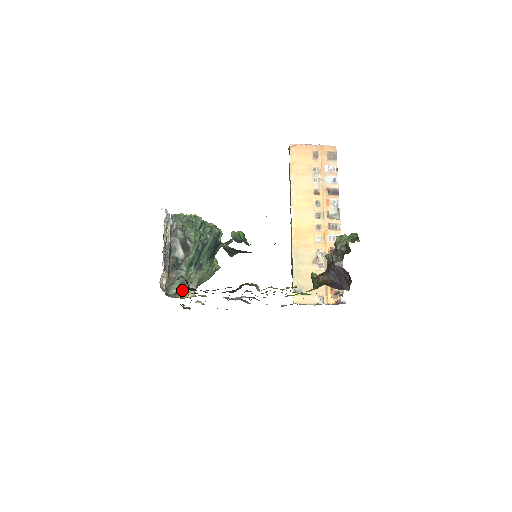
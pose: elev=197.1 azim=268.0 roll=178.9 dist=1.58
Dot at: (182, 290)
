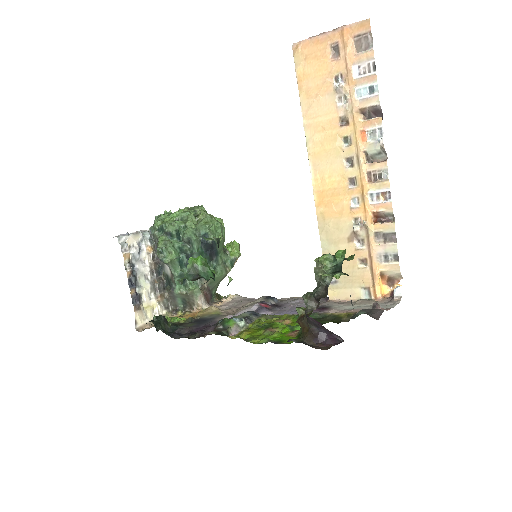
Dot at: (189, 304)
